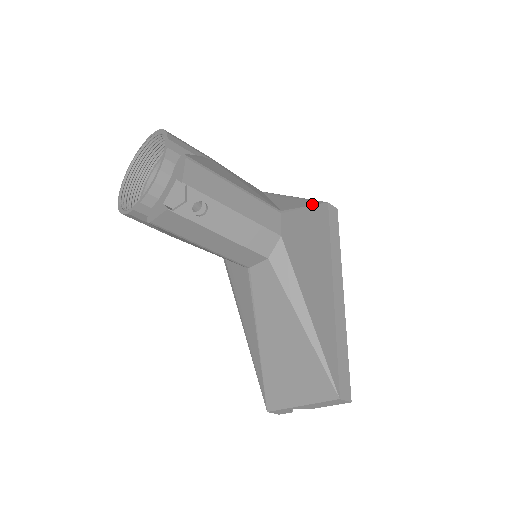
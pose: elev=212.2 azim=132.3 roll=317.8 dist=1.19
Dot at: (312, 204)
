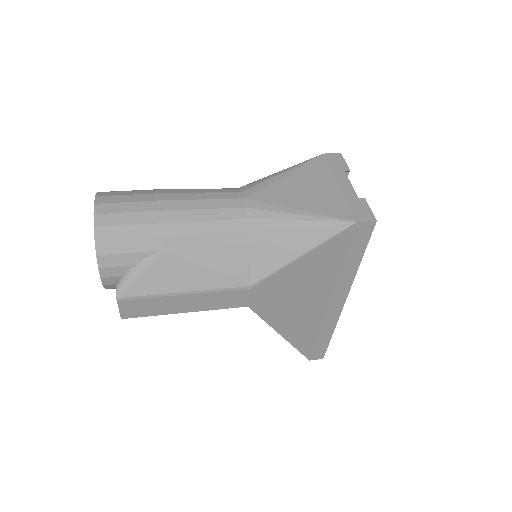
Dot at: (317, 244)
